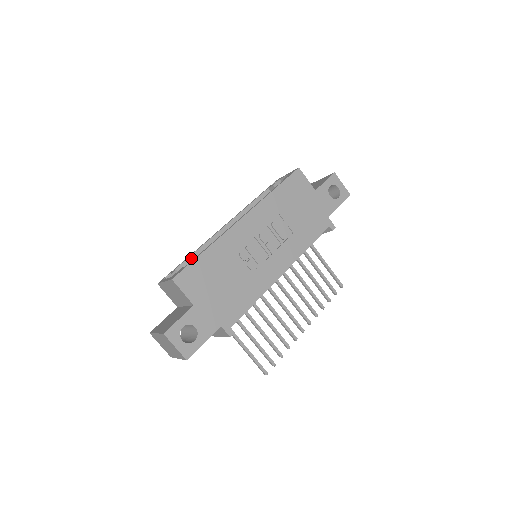
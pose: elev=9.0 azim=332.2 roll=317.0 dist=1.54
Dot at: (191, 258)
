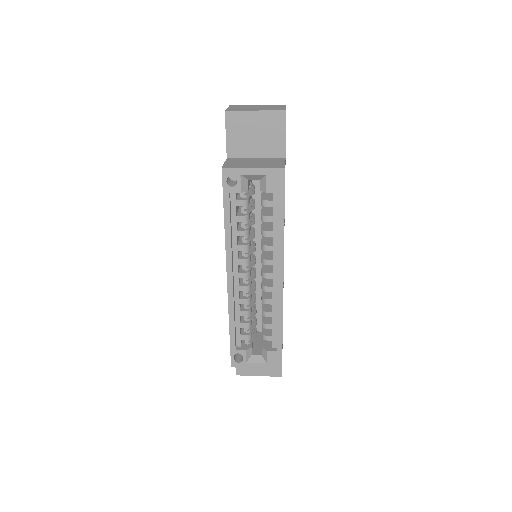
Dot at: (235, 328)
